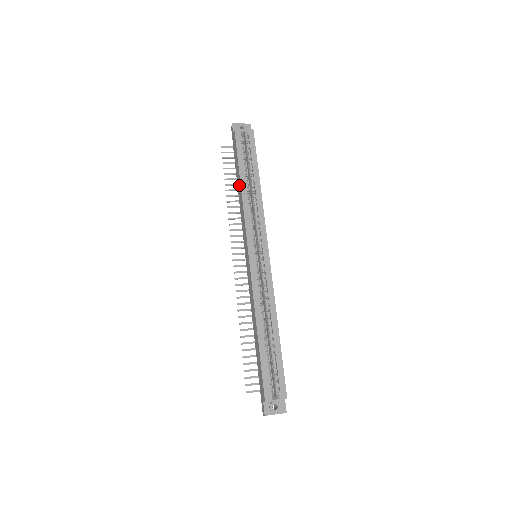
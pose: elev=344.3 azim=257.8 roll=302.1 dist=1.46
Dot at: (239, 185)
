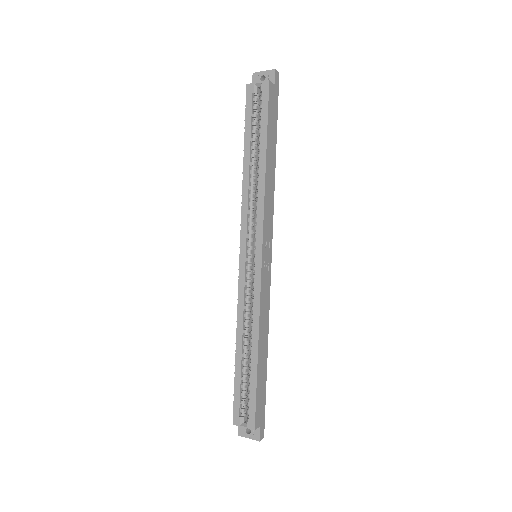
Dot at: occluded
